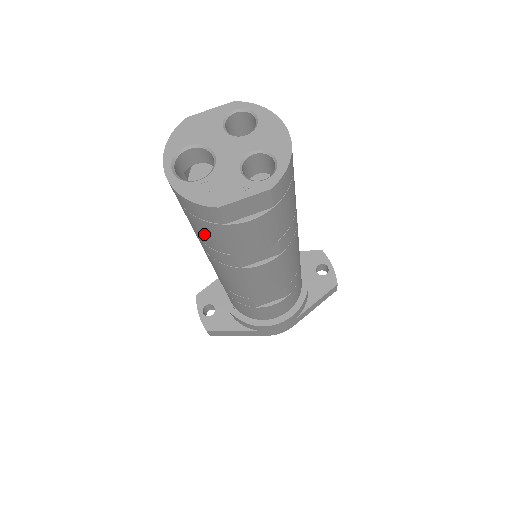
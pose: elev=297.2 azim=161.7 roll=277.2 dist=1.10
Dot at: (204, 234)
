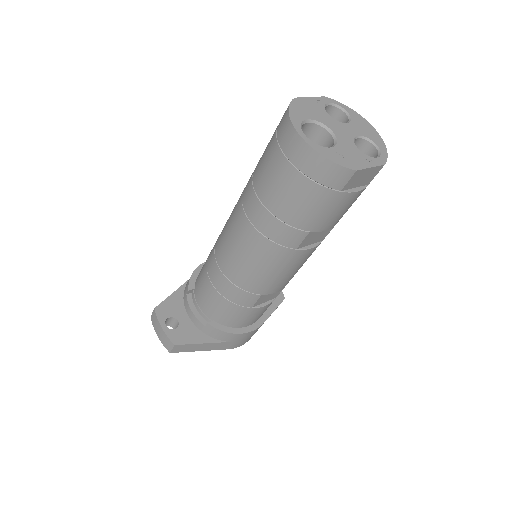
Dot at: (299, 205)
